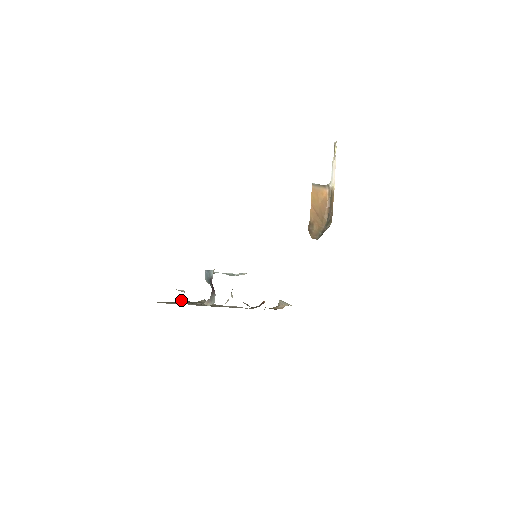
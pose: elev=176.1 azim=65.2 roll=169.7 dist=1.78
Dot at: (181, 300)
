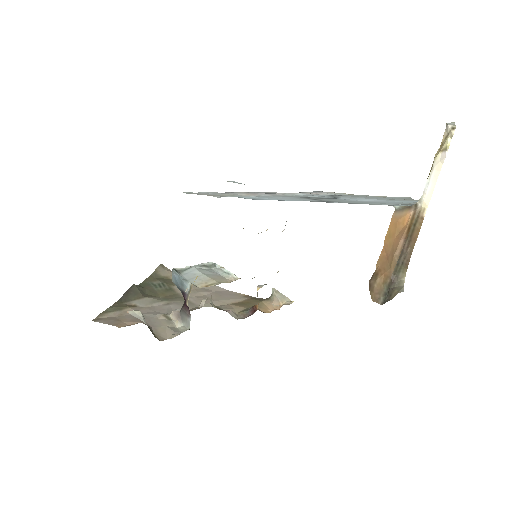
Dot at: (131, 292)
